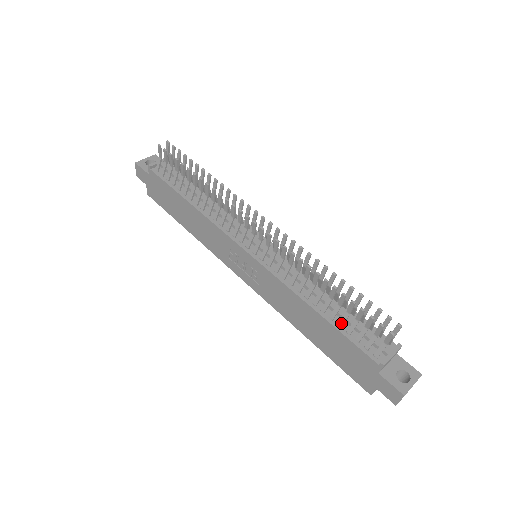
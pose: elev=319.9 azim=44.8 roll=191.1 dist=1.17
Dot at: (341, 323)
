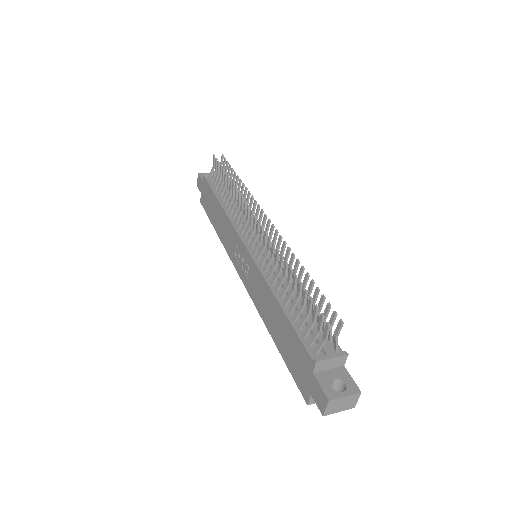
Dot at: (295, 316)
